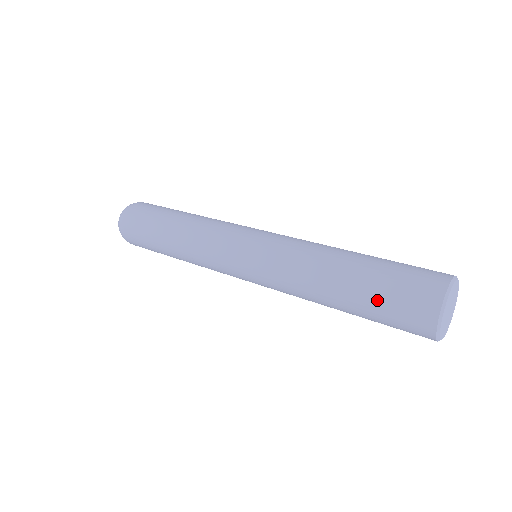
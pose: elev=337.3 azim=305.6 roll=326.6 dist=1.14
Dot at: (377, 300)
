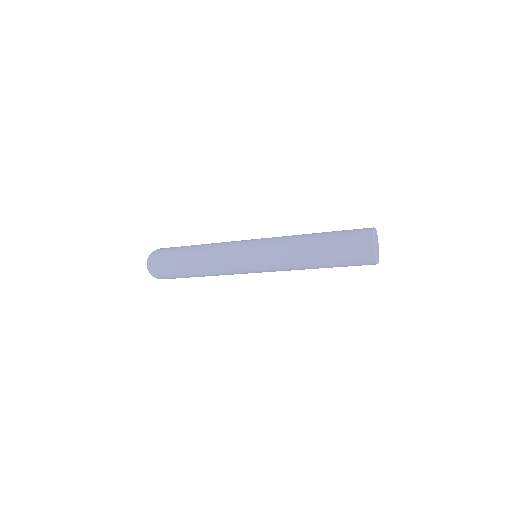
Dot at: (340, 248)
